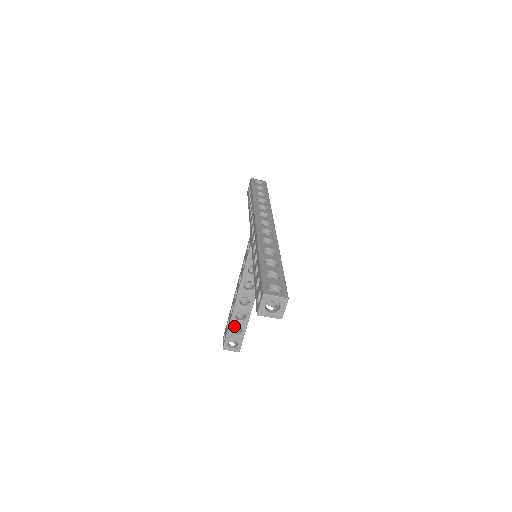
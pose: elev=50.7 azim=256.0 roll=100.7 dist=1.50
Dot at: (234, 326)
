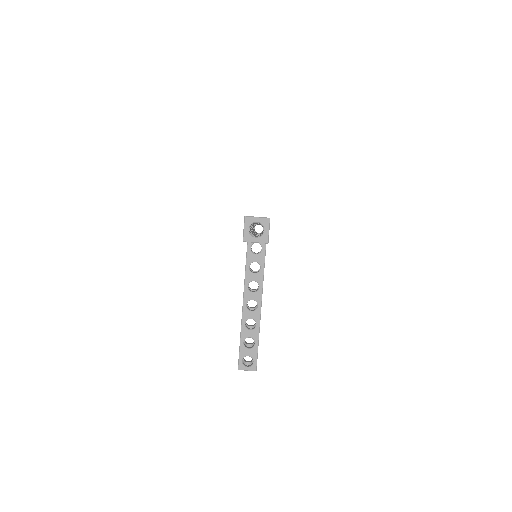
Dot at: (246, 337)
